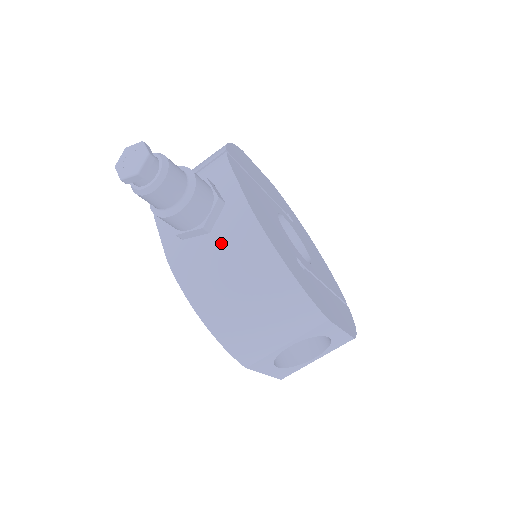
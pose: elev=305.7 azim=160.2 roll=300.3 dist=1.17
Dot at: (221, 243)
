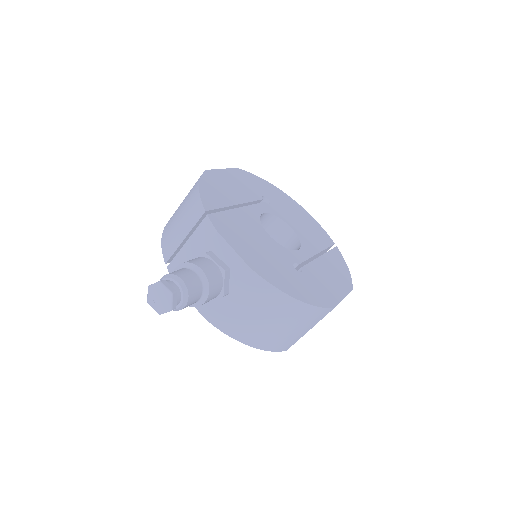
Dot at: (240, 298)
